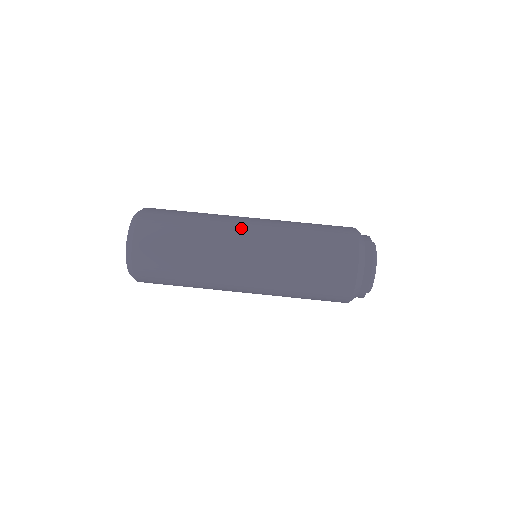
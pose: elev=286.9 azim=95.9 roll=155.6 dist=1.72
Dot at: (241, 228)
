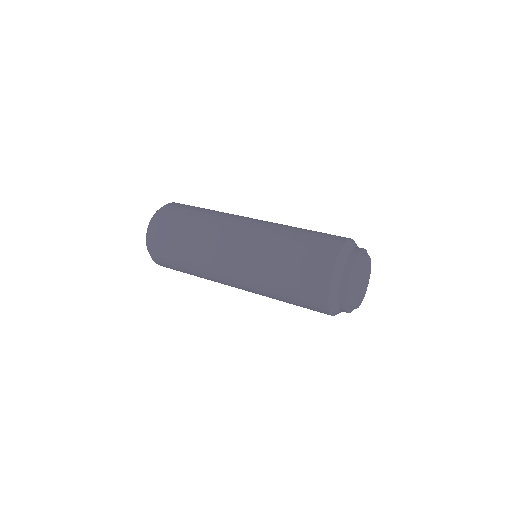
Dot at: occluded
